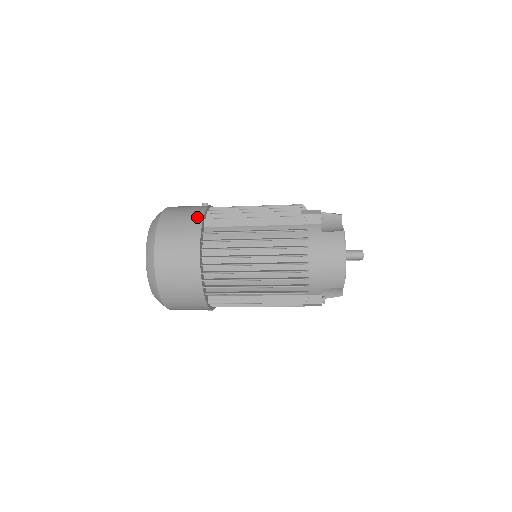
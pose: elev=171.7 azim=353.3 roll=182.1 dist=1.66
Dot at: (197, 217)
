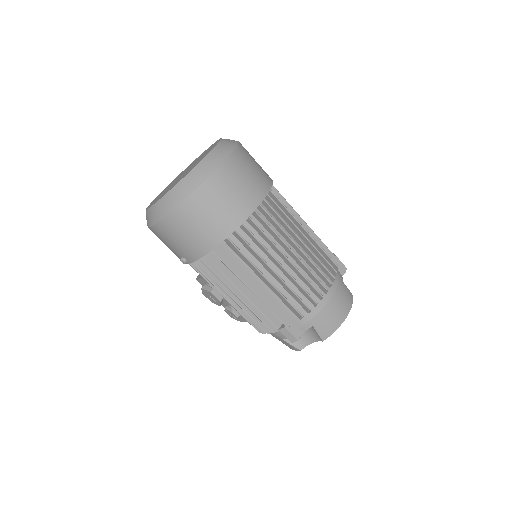
Dot at: (268, 175)
